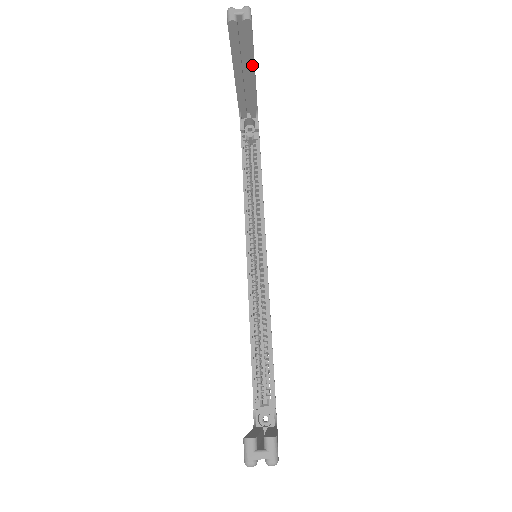
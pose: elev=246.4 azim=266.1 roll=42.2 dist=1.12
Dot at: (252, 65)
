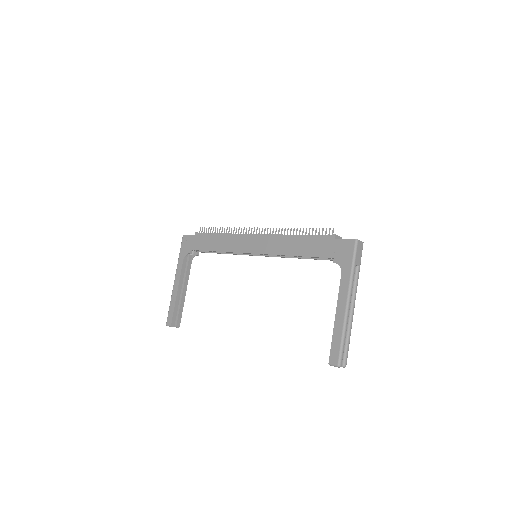
Dot at: occluded
